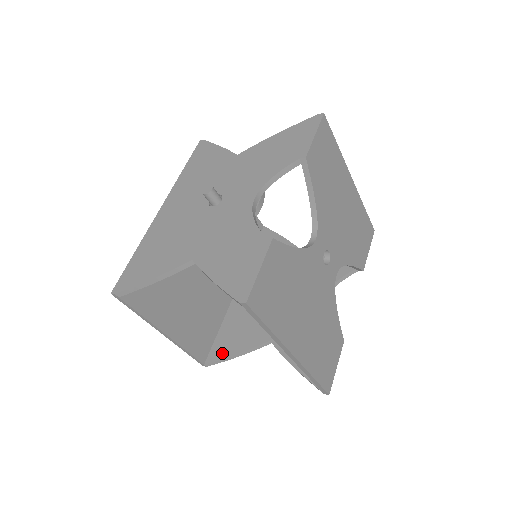
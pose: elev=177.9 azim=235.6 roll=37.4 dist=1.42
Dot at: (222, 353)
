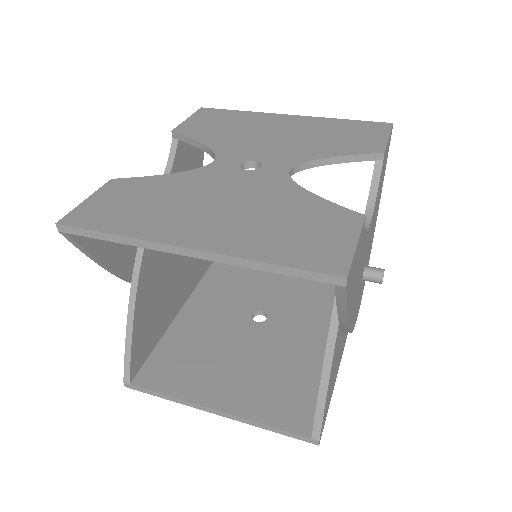
Dot at: occluded
